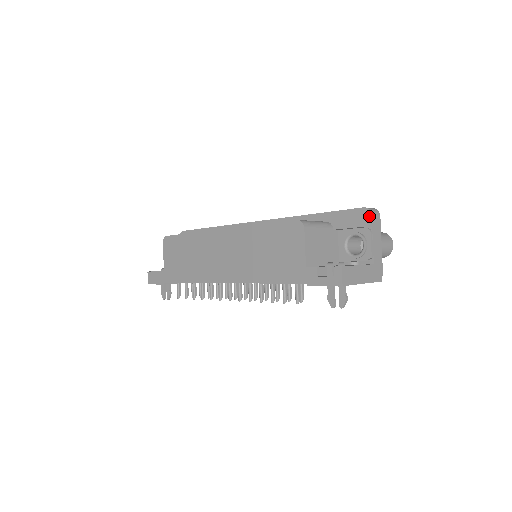
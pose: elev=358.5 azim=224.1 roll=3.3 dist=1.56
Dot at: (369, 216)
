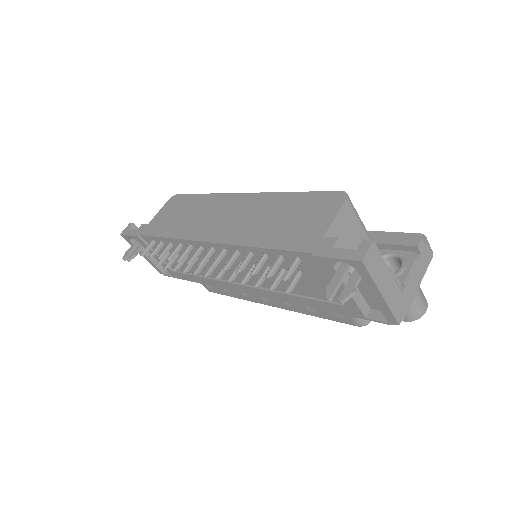
Dot at: (422, 243)
